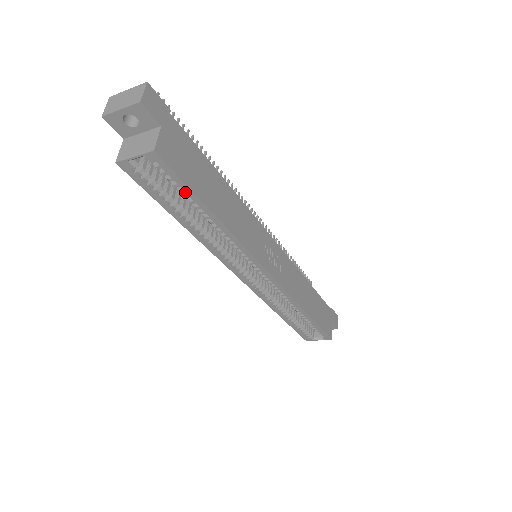
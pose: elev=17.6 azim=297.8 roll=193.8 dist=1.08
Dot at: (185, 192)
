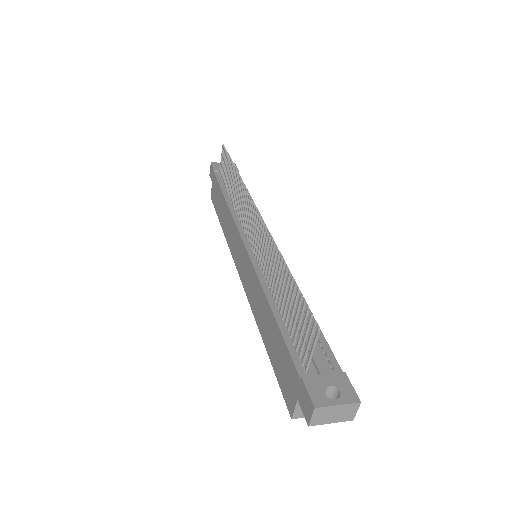
Dot at: occluded
